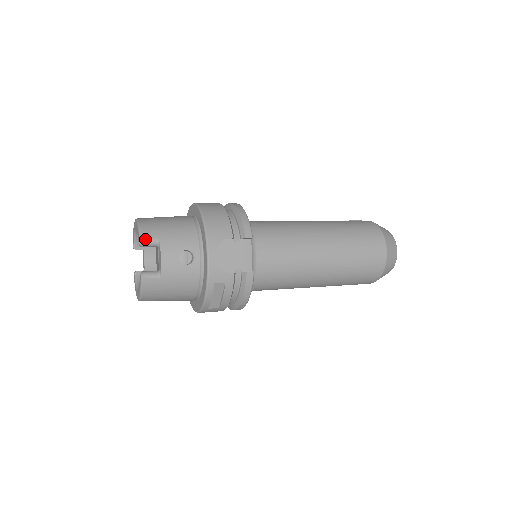
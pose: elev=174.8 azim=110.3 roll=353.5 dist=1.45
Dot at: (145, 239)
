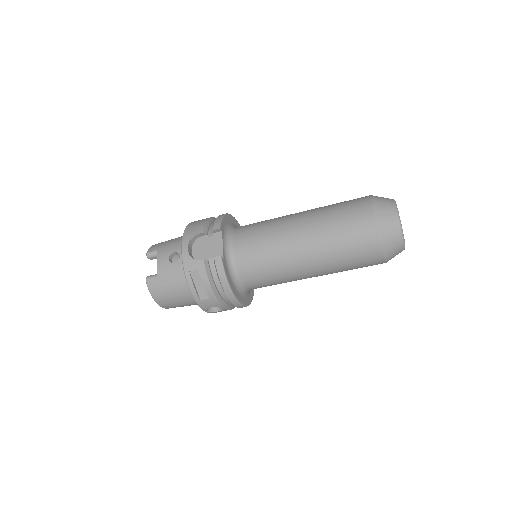
Dot at: (149, 252)
